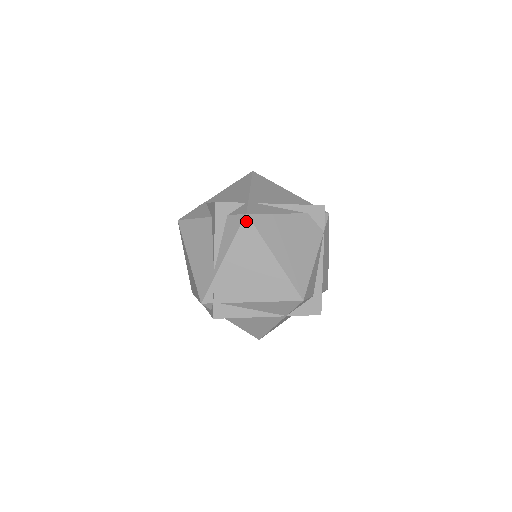
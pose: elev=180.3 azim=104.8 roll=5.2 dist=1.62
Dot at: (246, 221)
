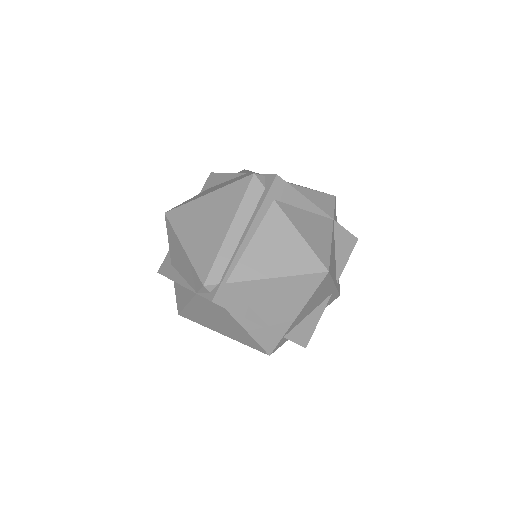
Dot at: occluded
